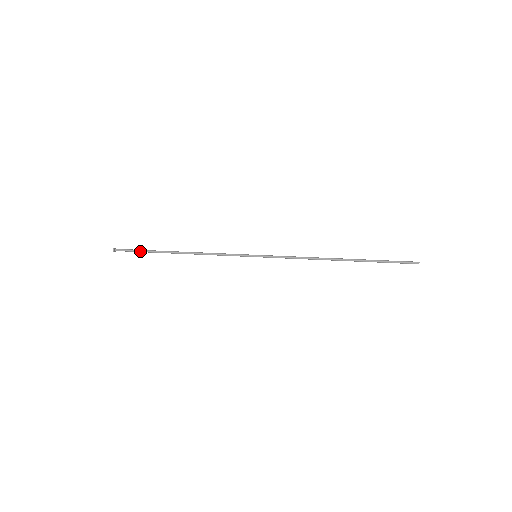
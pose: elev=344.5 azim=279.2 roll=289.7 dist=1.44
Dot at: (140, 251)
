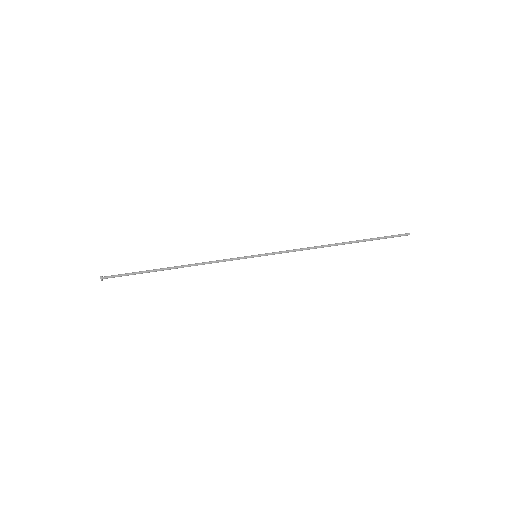
Dot at: occluded
